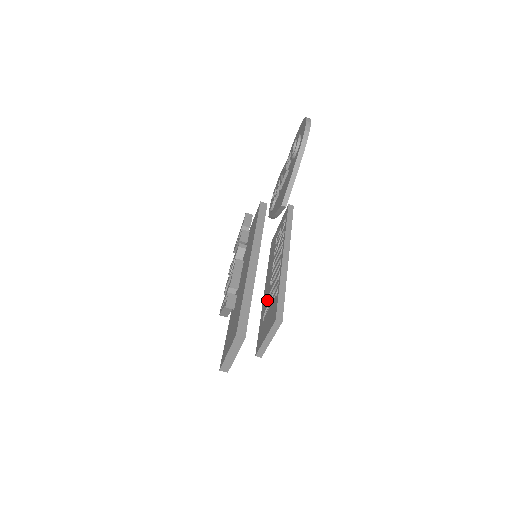
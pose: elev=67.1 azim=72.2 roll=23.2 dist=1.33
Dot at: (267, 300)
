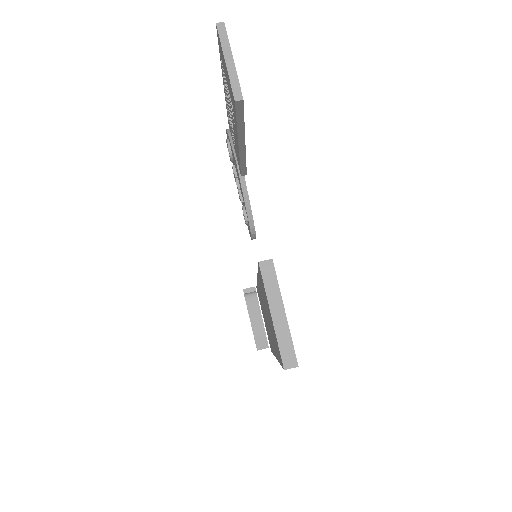
Dot at: (232, 112)
